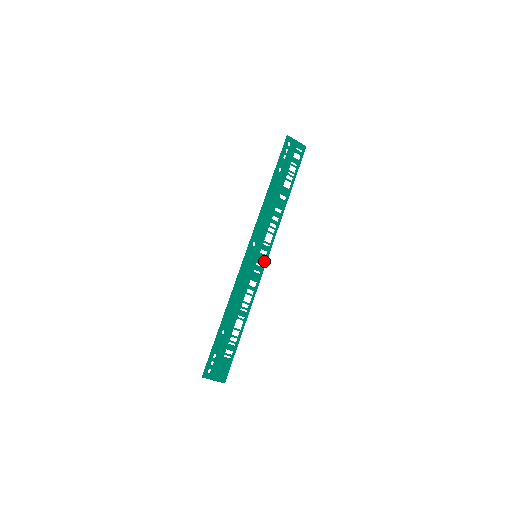
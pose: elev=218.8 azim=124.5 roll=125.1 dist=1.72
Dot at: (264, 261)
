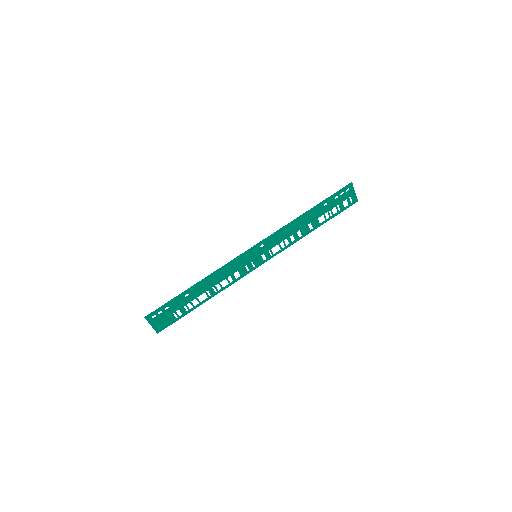
Dot at: (259, 264)
